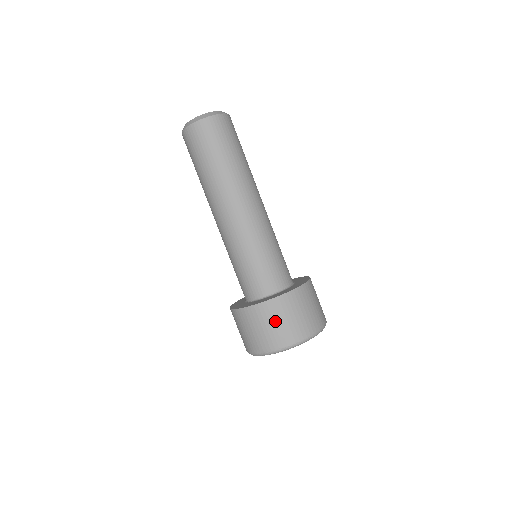
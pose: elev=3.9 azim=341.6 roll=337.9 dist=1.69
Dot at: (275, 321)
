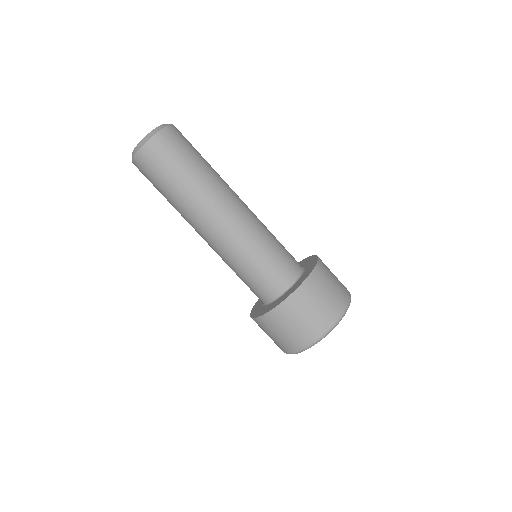
Dot at: (283, 329)
